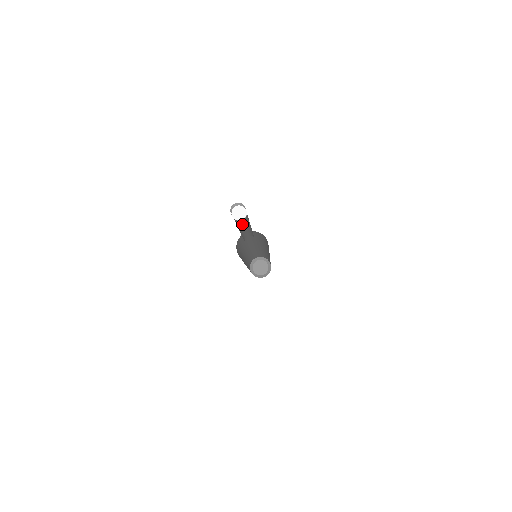
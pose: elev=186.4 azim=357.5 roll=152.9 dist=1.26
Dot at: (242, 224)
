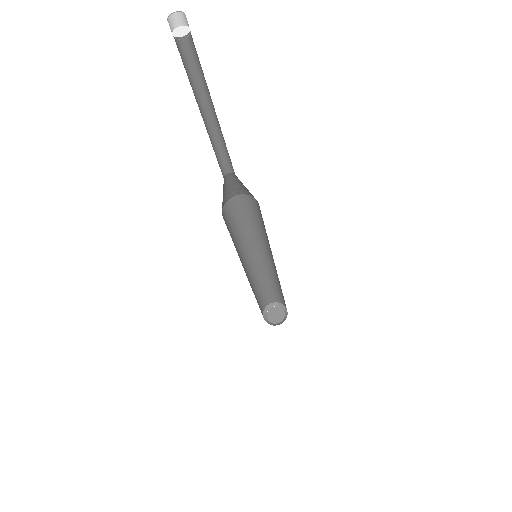
Dot at: (203, 118)
